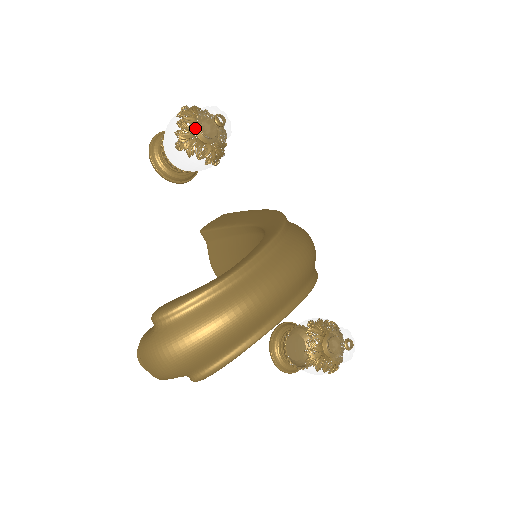
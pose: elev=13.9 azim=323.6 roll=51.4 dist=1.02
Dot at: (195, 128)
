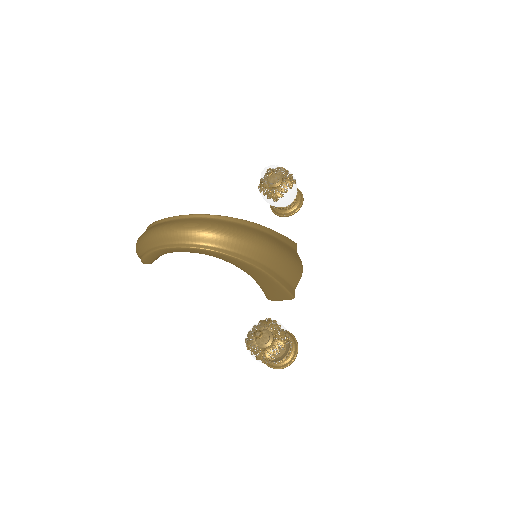
Dot at: occluded
